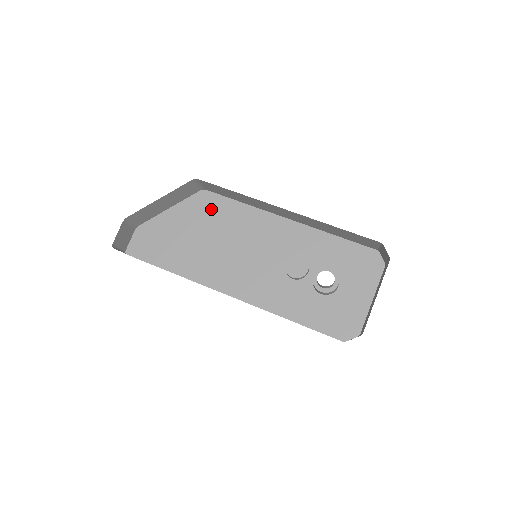
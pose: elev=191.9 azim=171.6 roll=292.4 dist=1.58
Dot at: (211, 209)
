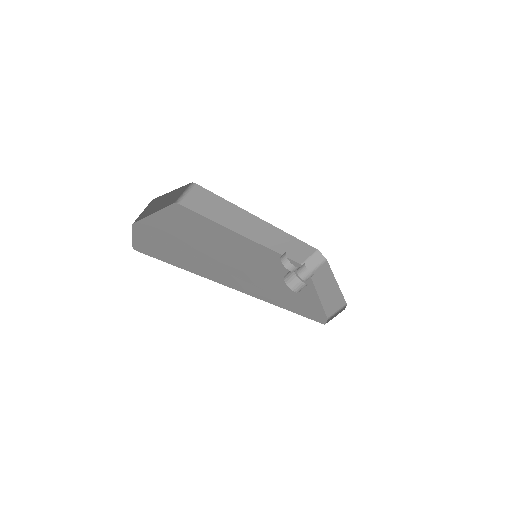
Dot at: (191, 220)
